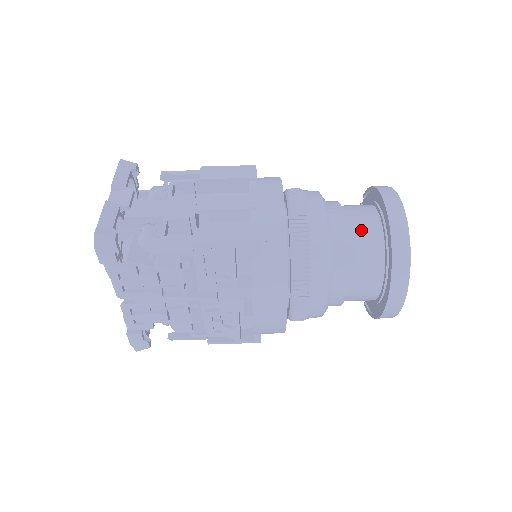
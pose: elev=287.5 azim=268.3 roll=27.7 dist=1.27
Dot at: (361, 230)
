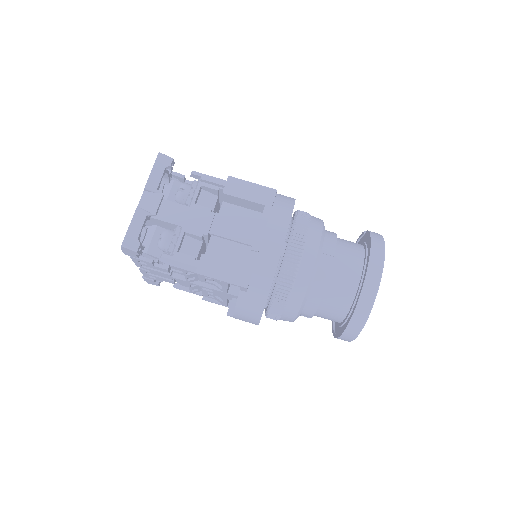
Dot at: (340, 283)
